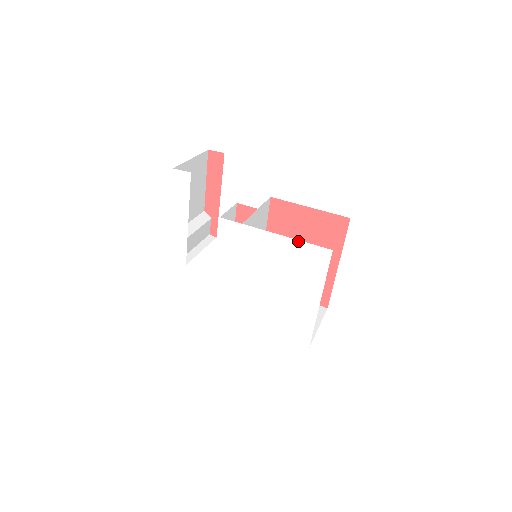
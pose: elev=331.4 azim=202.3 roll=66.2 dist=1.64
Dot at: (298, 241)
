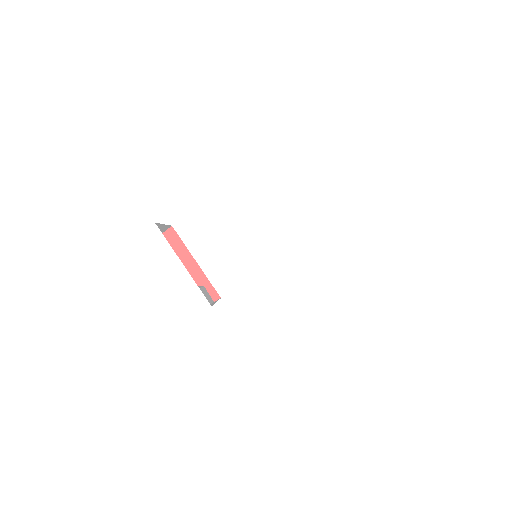
Dot at: (265, 189)
